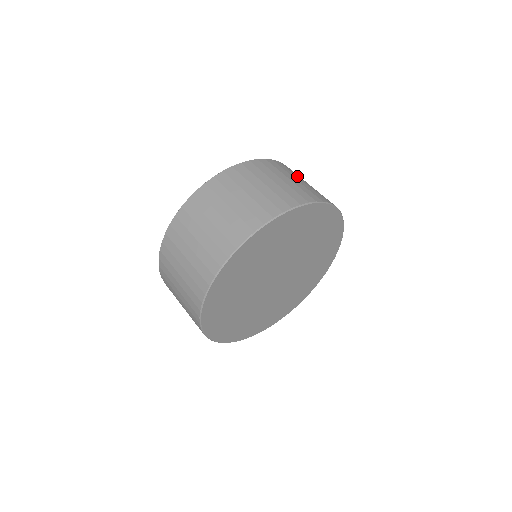
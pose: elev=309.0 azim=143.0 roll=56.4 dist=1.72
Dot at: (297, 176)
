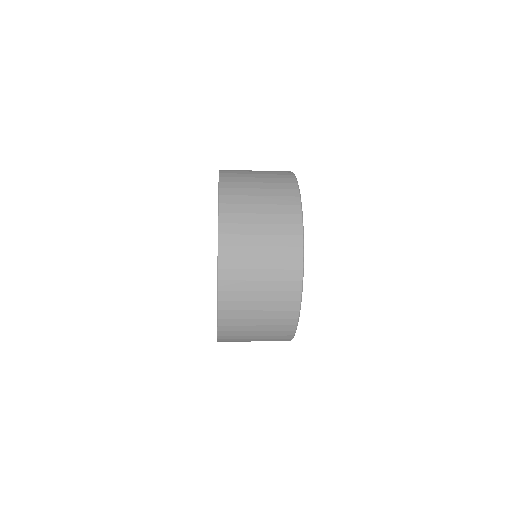
Dot at: occluded
